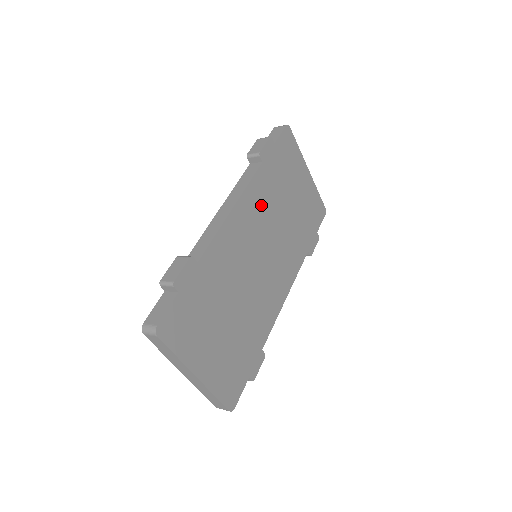
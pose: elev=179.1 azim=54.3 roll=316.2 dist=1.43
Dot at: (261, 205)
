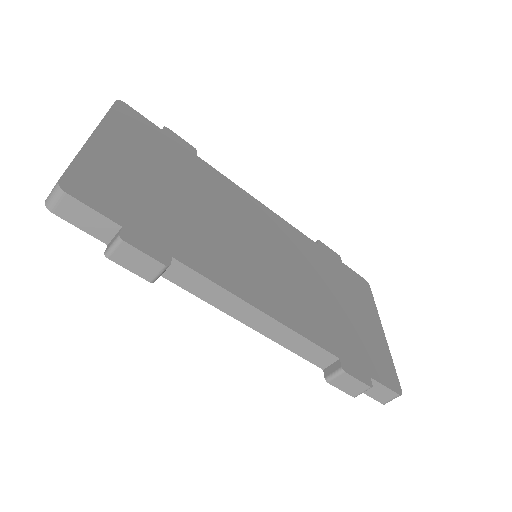
Dot at: (294, 245)
